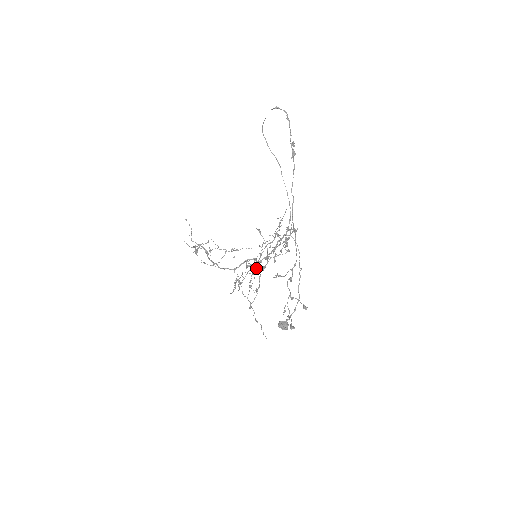
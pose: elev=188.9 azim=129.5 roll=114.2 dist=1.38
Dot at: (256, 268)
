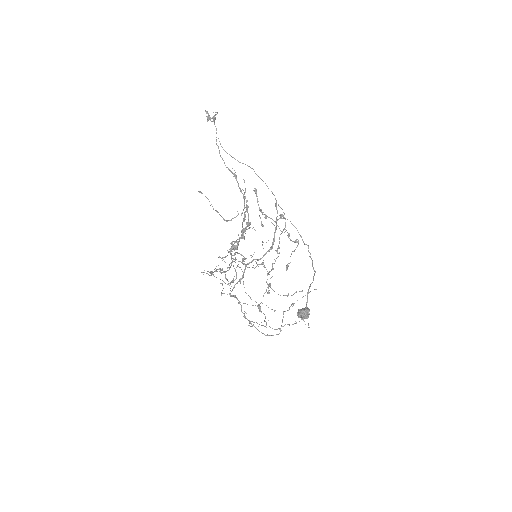
Dot at: (232, 246)
